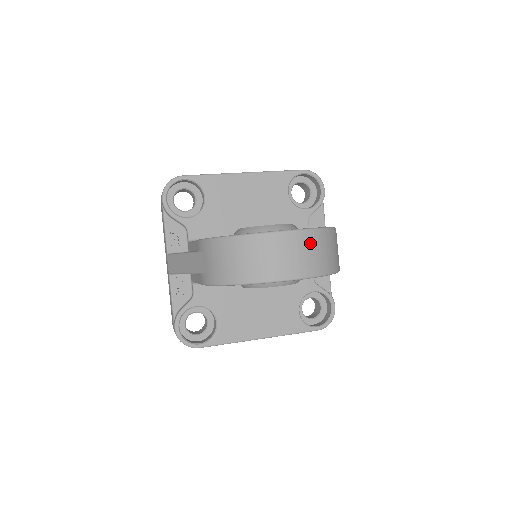
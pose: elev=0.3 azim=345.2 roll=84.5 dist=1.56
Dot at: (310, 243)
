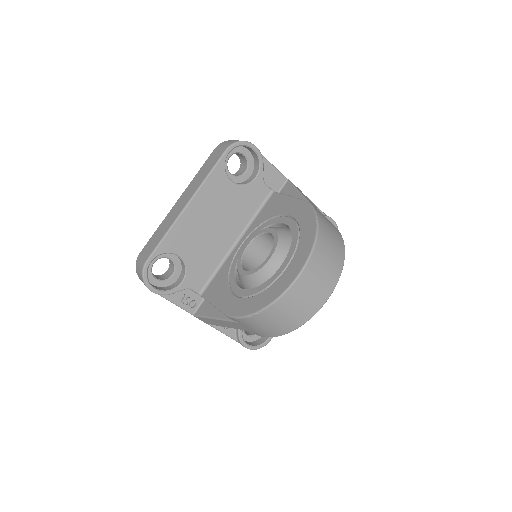
Dot at: (319, 262)
